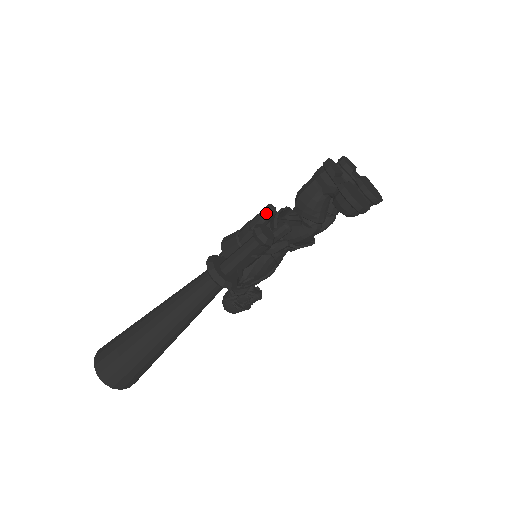
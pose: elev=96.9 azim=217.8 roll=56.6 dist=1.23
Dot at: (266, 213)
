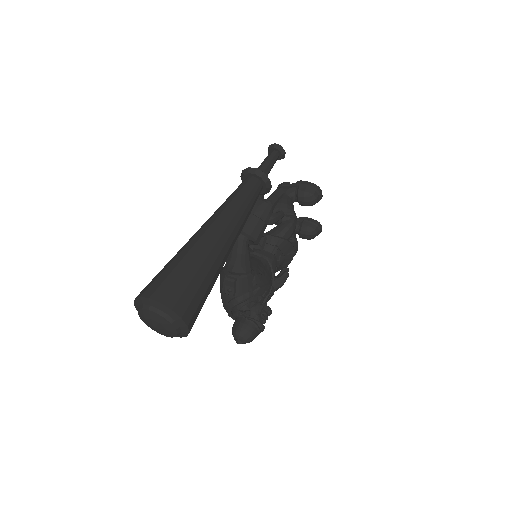
Dot at: occluded
